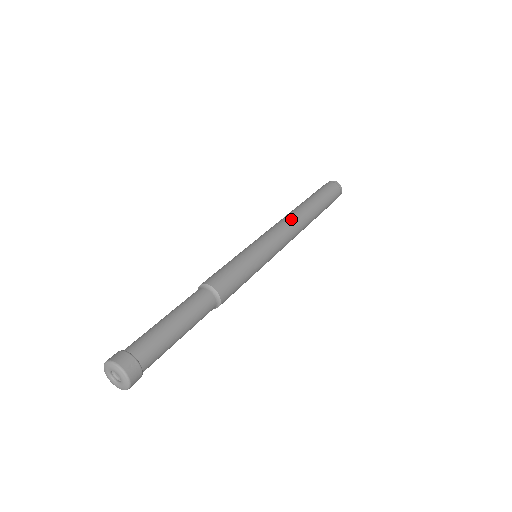
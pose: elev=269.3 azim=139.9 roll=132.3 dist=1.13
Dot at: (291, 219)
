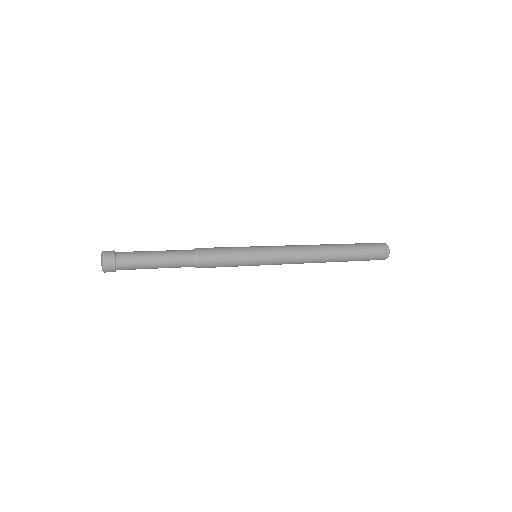
Dot at: (308, 253)
